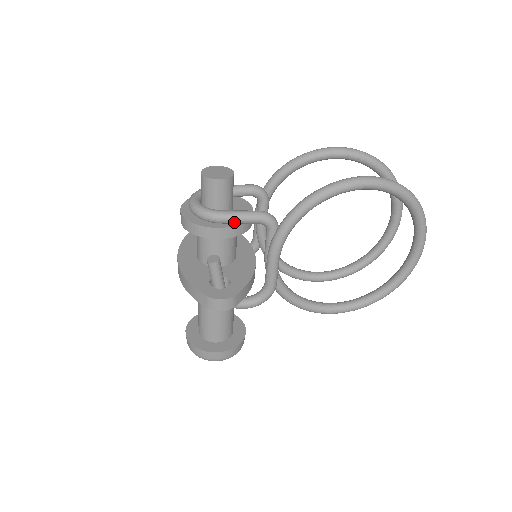
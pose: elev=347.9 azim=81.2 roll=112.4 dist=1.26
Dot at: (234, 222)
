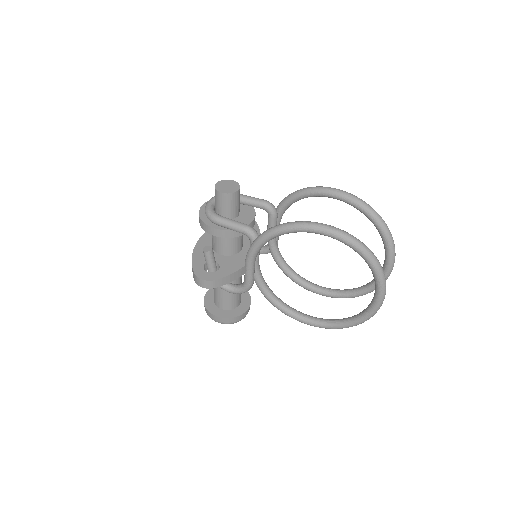
Dot at: (226, 227)
